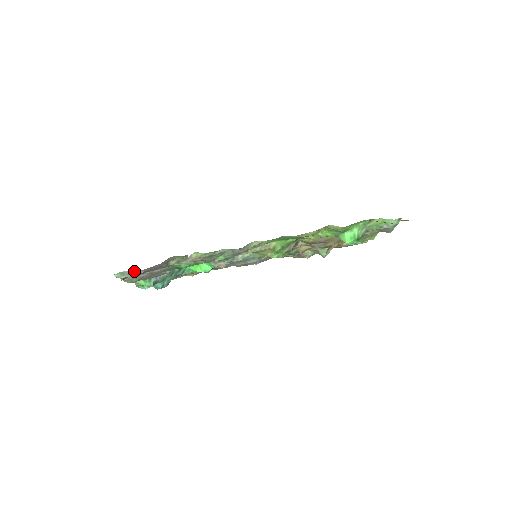
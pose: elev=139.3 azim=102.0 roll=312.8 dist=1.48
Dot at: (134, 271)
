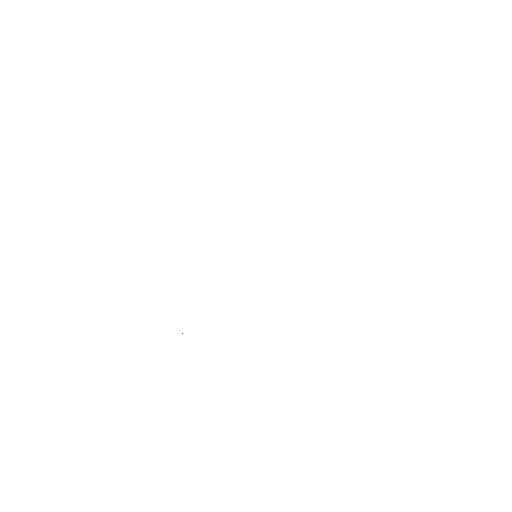
Dot at: occluded
